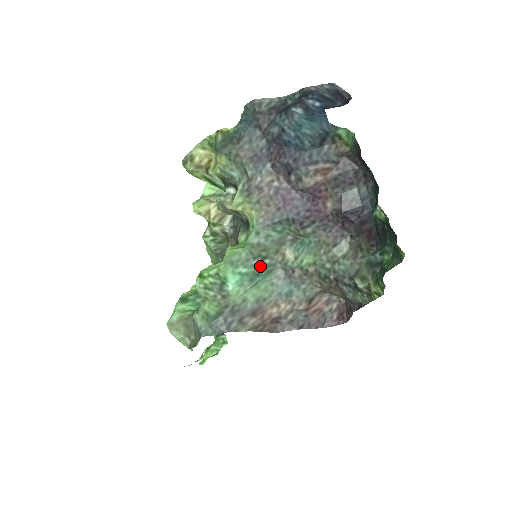
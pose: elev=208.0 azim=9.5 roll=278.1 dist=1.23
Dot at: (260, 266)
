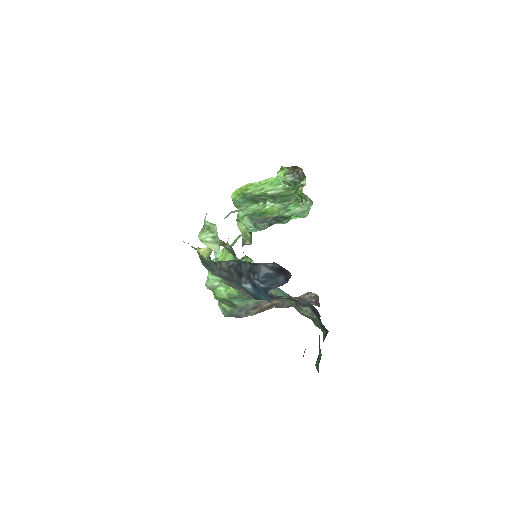
Dot at: occluded
